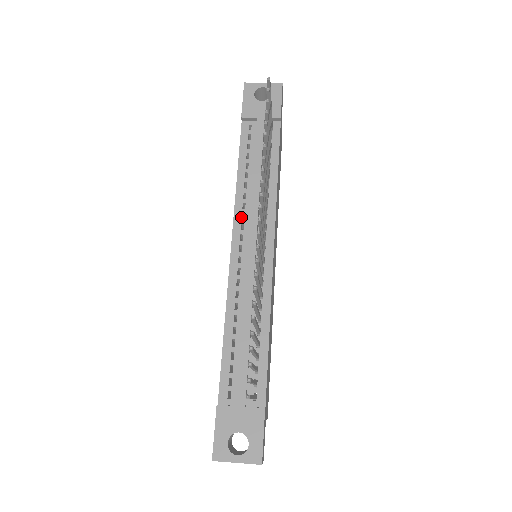
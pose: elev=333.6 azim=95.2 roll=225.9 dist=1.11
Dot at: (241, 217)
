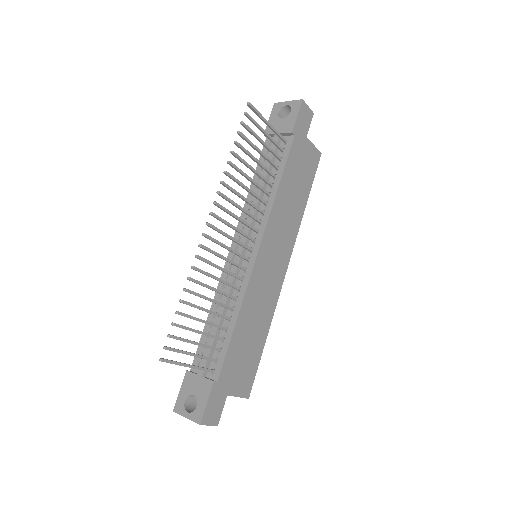
Dot at: occluded
